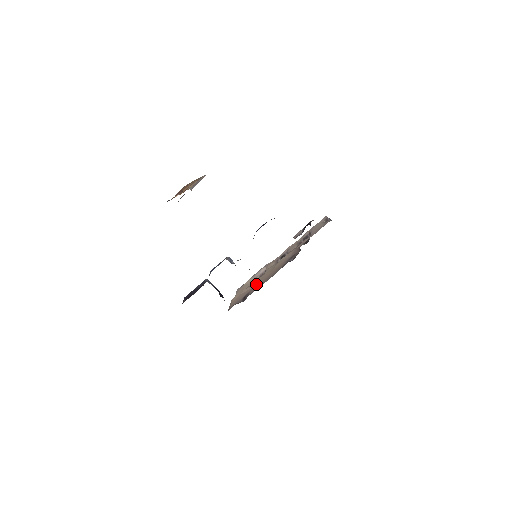
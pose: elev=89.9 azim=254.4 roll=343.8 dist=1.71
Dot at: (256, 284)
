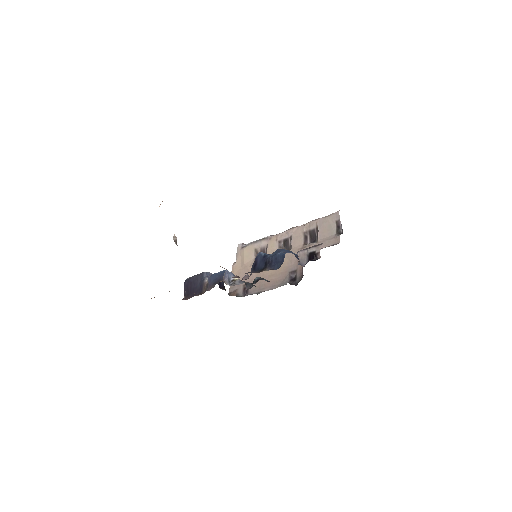
Dot at: (256, 275)
